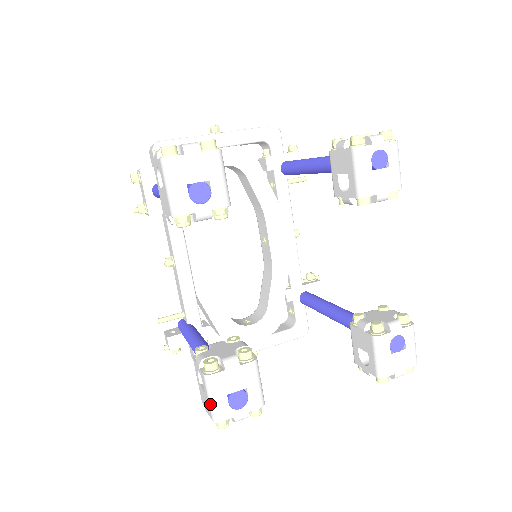
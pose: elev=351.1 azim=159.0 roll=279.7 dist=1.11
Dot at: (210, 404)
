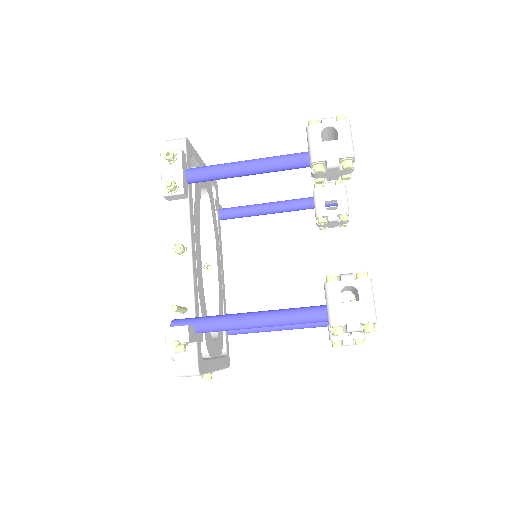
Dot at: (372, 305)
